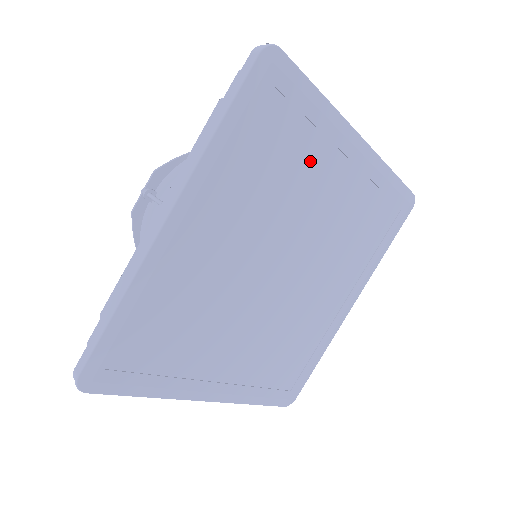
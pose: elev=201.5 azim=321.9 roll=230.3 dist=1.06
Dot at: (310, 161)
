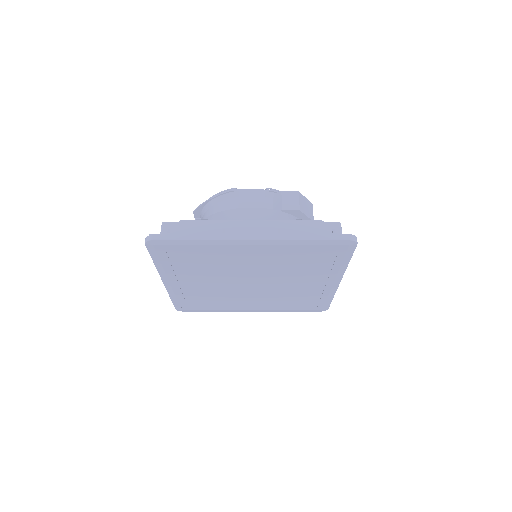
Dot at: (218, 256)
